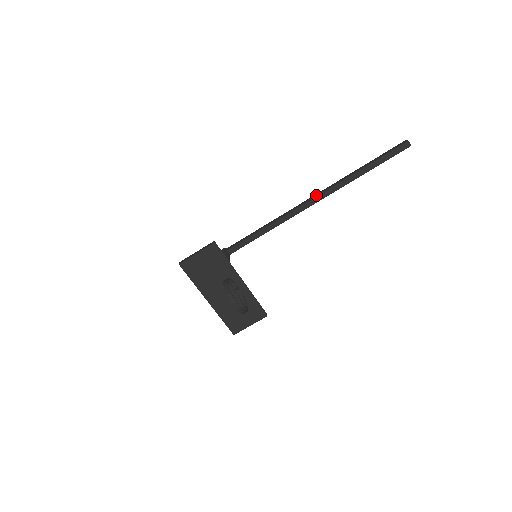
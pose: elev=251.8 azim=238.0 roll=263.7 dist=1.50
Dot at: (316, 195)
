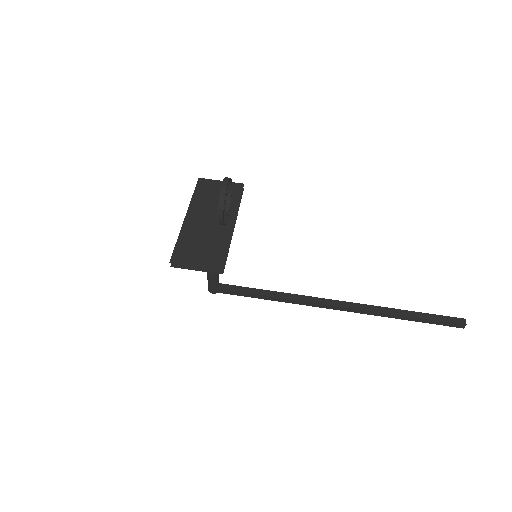
Dot at: (343, 302)
